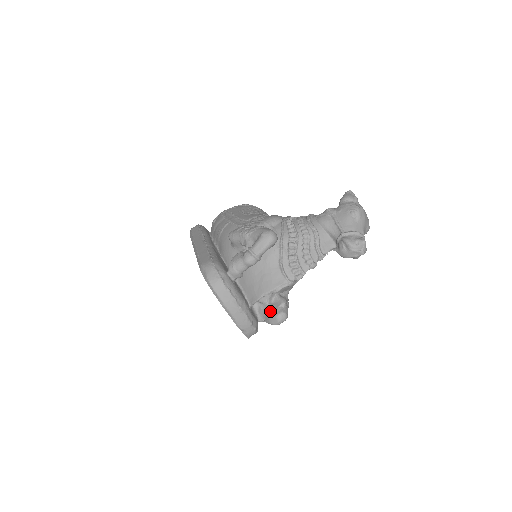
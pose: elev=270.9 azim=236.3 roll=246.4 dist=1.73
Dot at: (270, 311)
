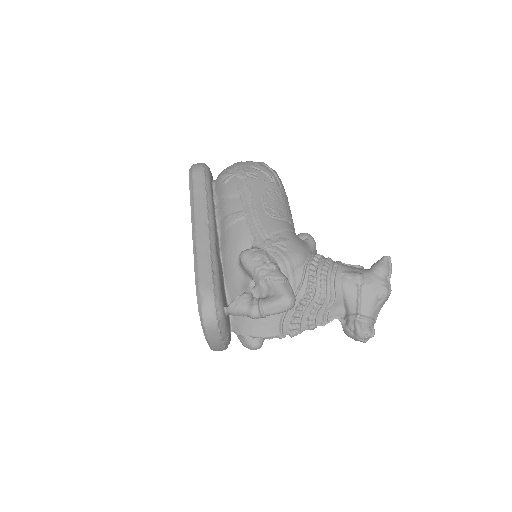
Dot at: (248, 336)
